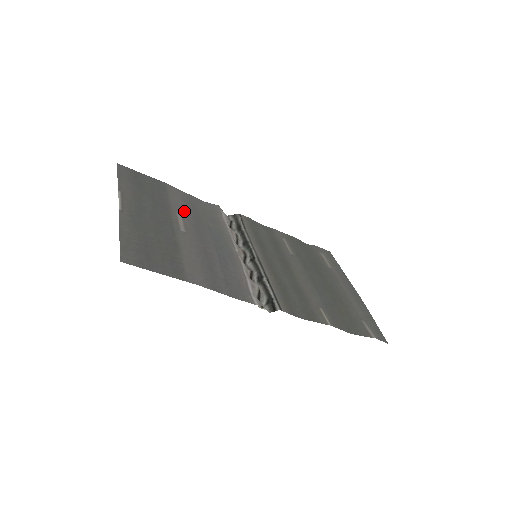
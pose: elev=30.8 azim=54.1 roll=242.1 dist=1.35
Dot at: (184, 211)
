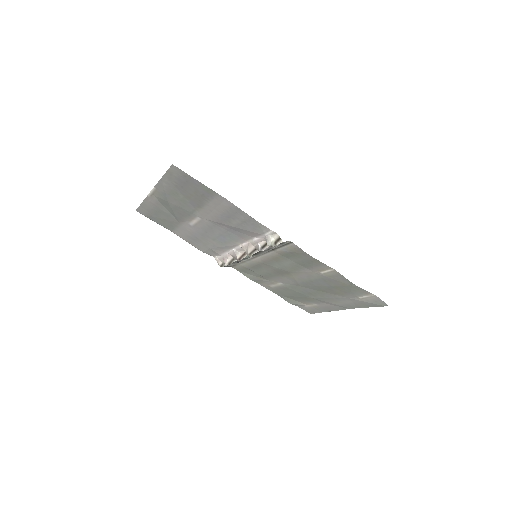
Dot at: (193, 230)
